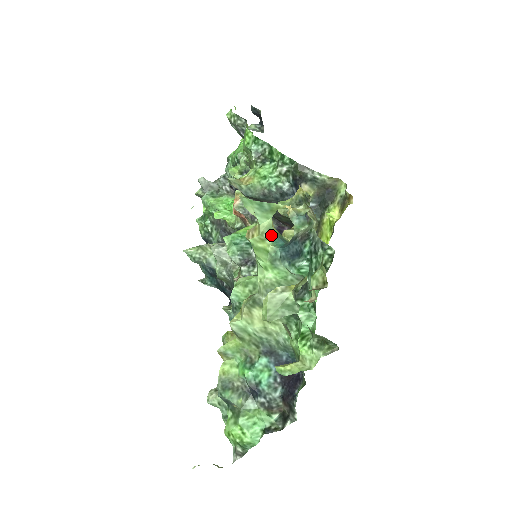
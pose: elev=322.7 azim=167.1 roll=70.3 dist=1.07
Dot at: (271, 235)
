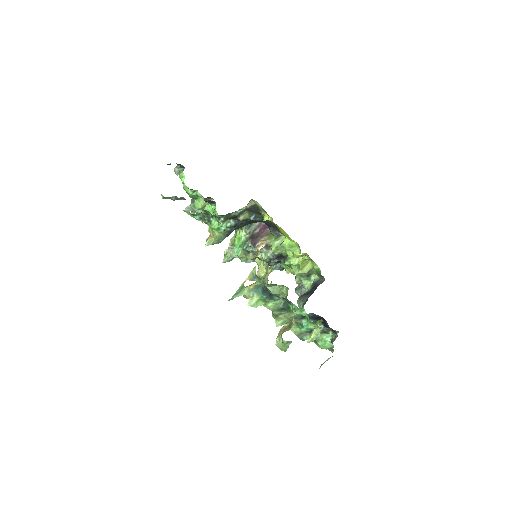
Dot at: (253, 292)
